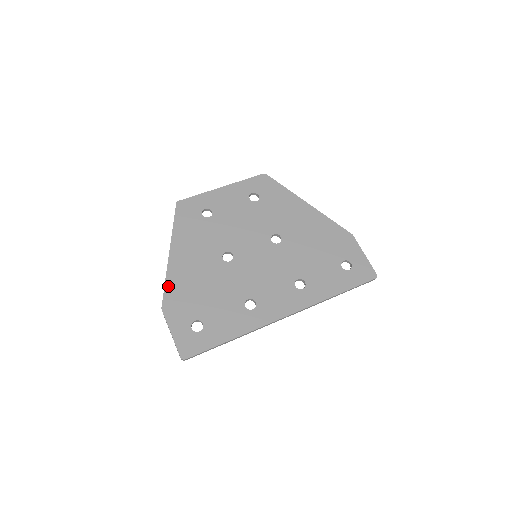
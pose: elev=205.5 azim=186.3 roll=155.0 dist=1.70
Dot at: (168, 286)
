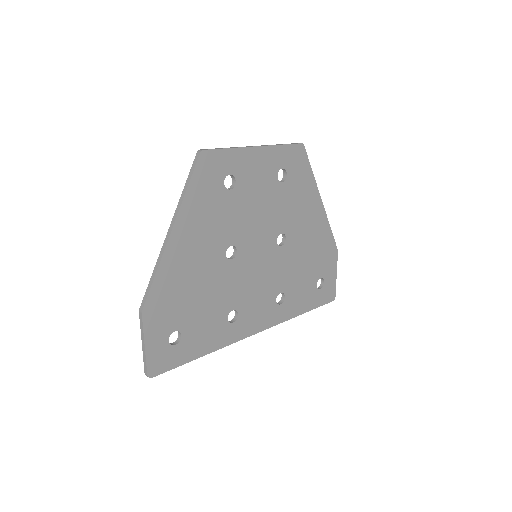
Dot at: (157, 282)
